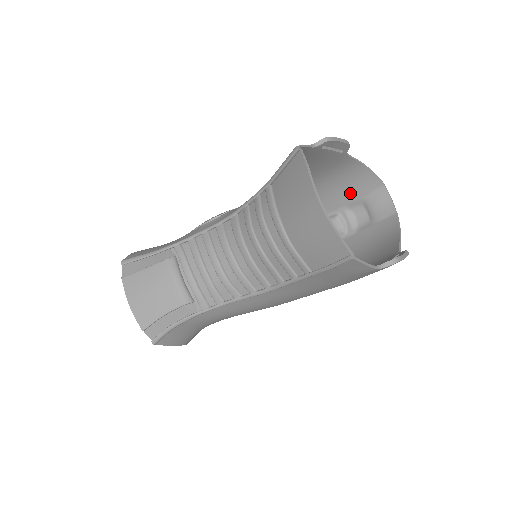
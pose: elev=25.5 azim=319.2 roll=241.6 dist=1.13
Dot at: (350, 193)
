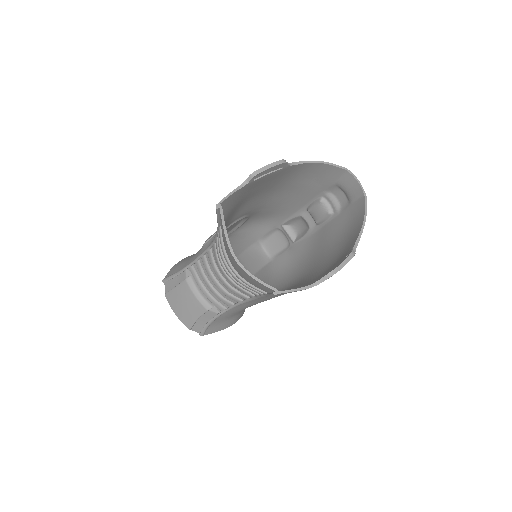
Dot at: (321, 182)
